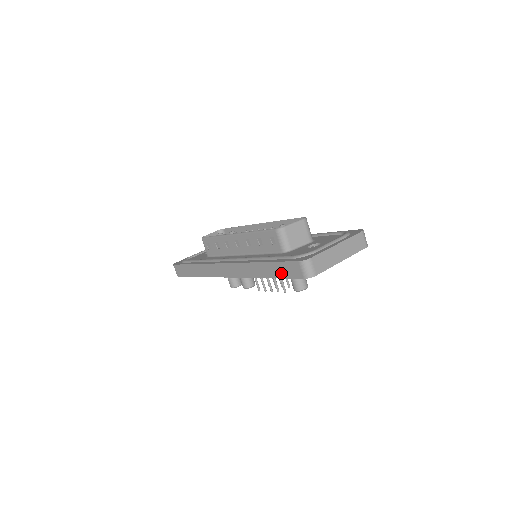
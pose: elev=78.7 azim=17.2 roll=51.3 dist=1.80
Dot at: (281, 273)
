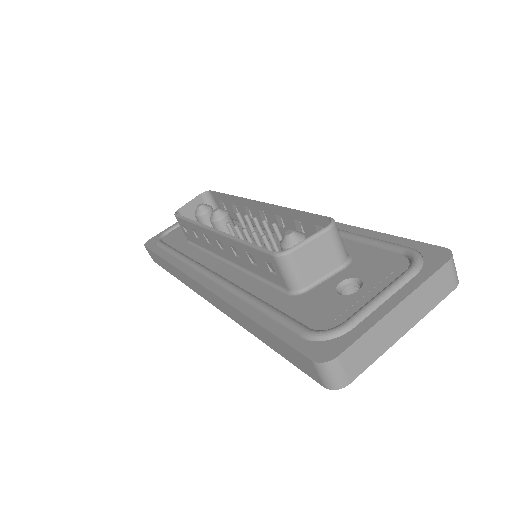
Dot at: (283, 353)
